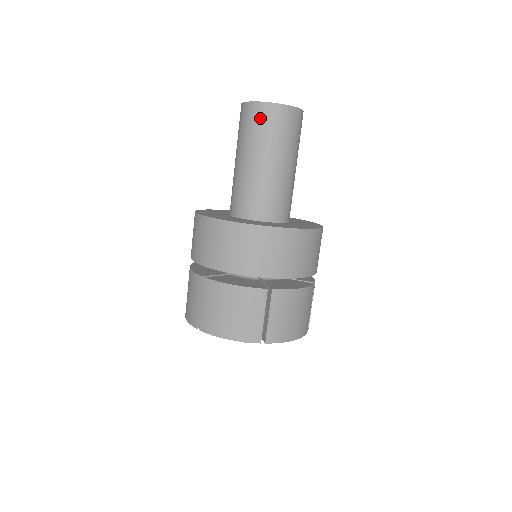
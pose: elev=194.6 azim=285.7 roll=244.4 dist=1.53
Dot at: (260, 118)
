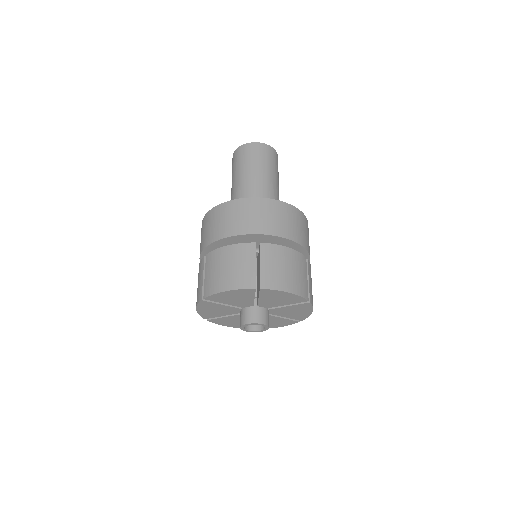
Dot at: (243, 153)
